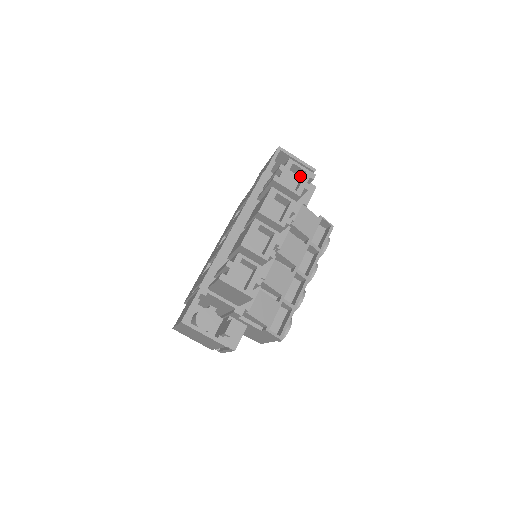
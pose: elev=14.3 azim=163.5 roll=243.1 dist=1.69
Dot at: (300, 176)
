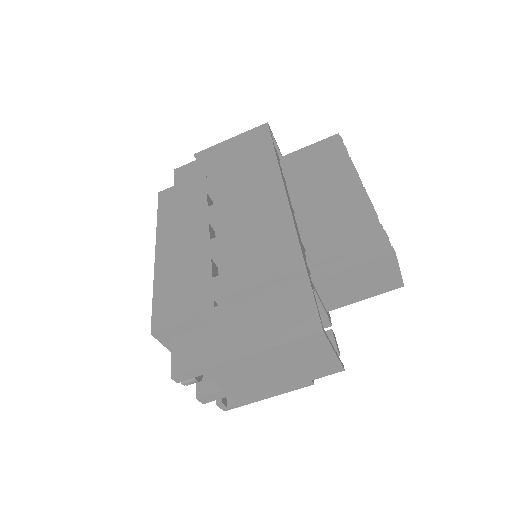
Dot at: occluded
